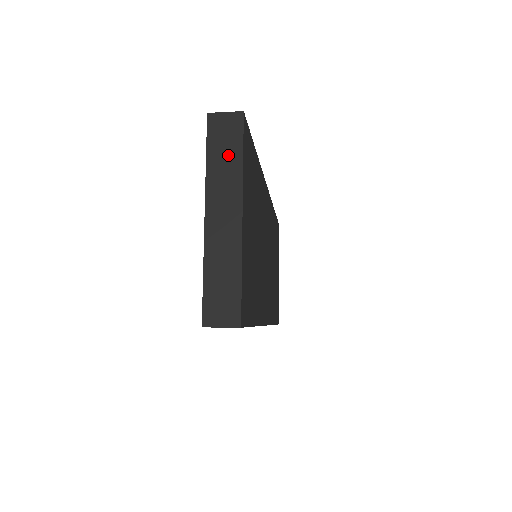
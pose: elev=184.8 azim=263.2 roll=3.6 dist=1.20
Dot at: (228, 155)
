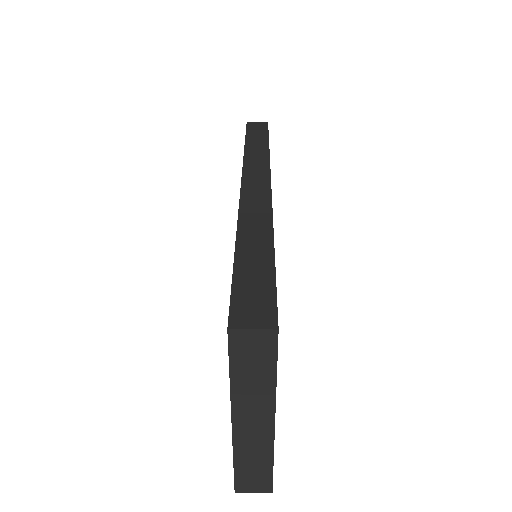
Dot at: (258, 373)
